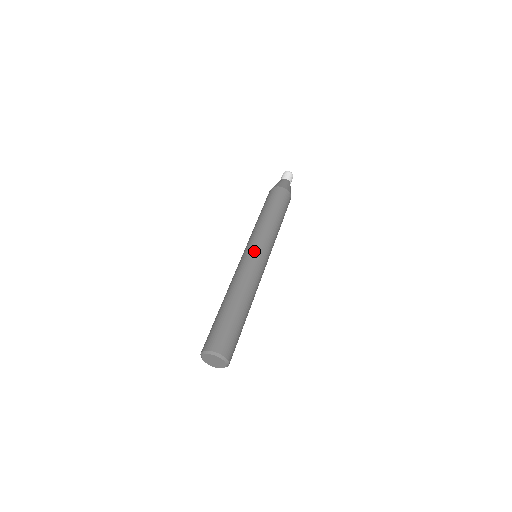
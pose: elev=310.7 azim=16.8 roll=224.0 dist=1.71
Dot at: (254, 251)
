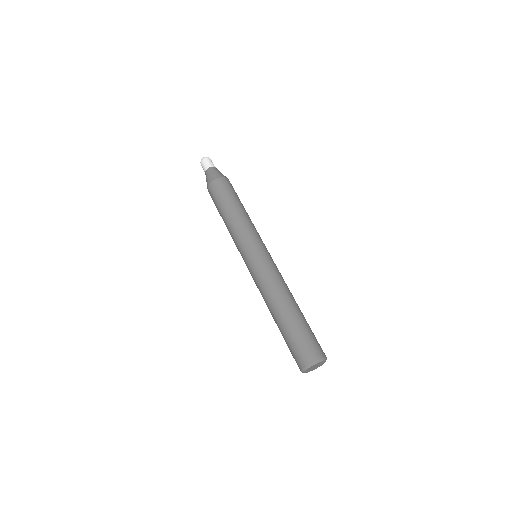
Dot at: (265, 252)
